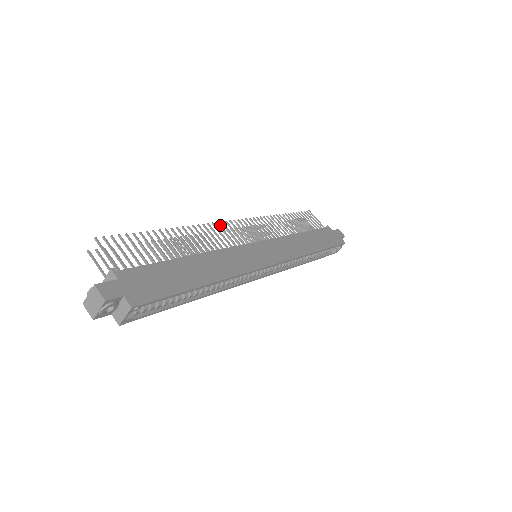
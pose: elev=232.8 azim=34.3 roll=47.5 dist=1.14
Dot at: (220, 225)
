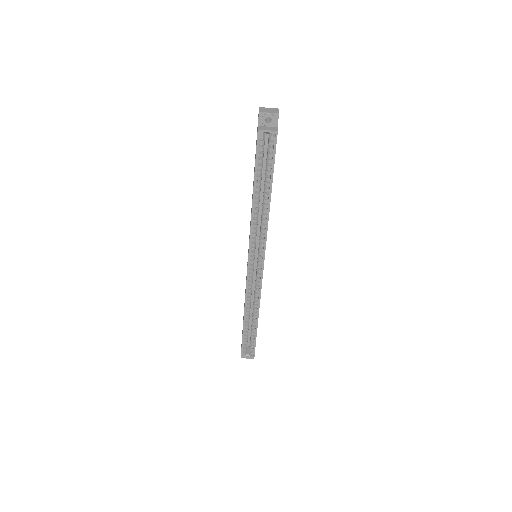
Dot at: occluded
